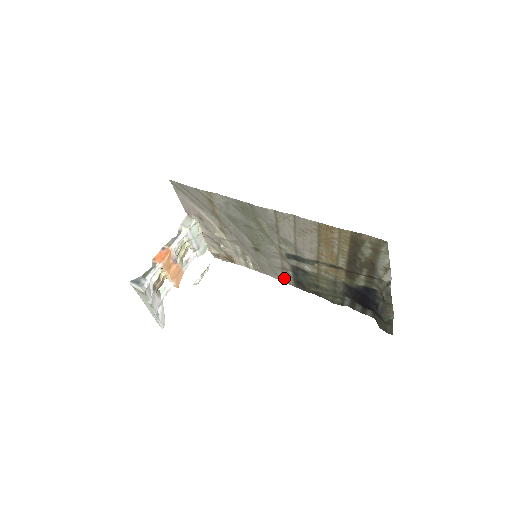
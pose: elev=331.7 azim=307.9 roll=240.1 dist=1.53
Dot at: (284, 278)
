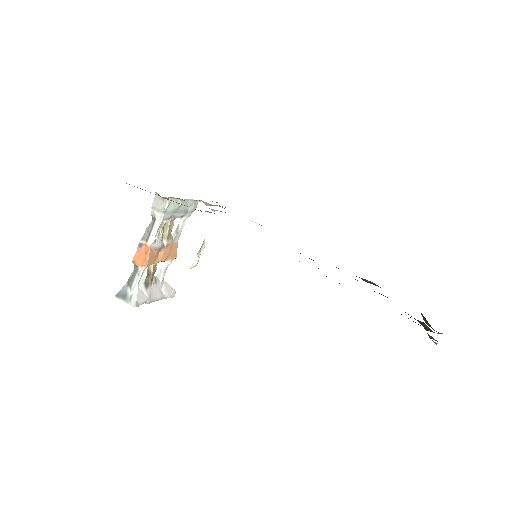
Dot at: occluded
